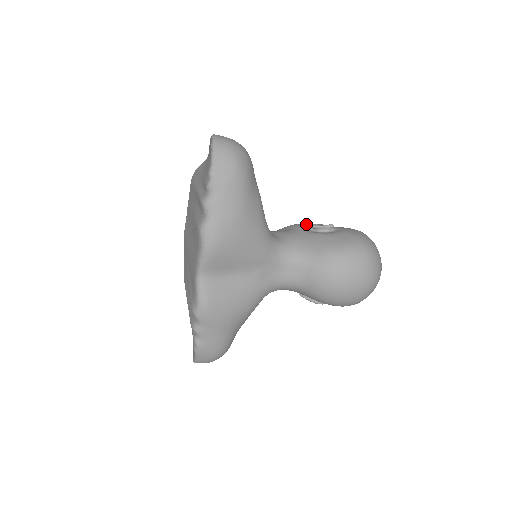
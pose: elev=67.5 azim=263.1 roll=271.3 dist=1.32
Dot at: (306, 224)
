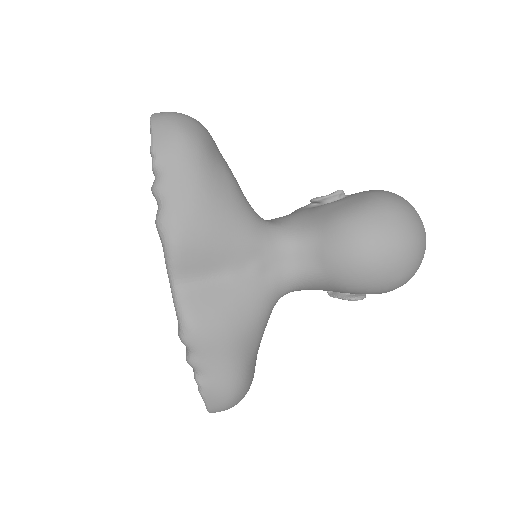
Dot at: occluded
